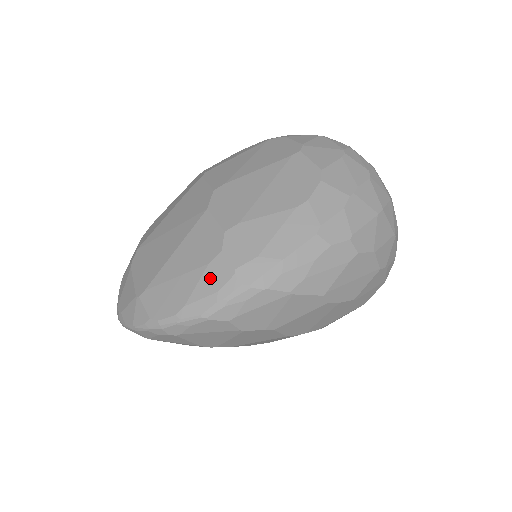
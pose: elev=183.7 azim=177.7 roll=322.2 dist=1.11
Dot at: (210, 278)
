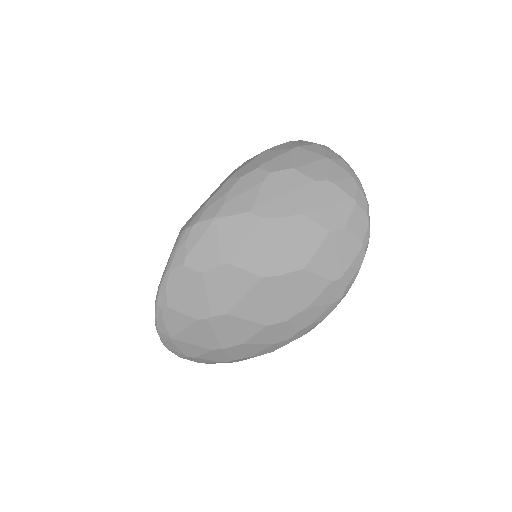
Dot at: occluded
